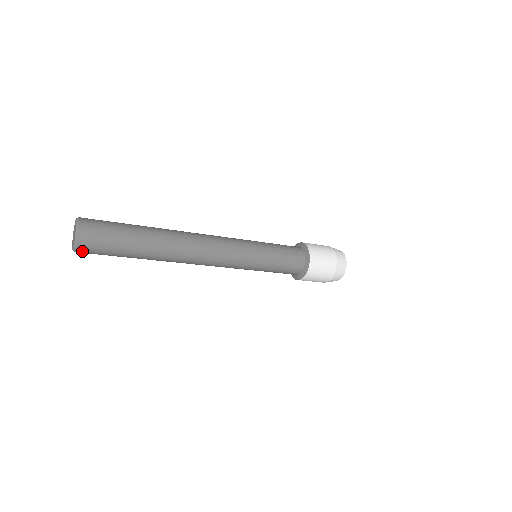
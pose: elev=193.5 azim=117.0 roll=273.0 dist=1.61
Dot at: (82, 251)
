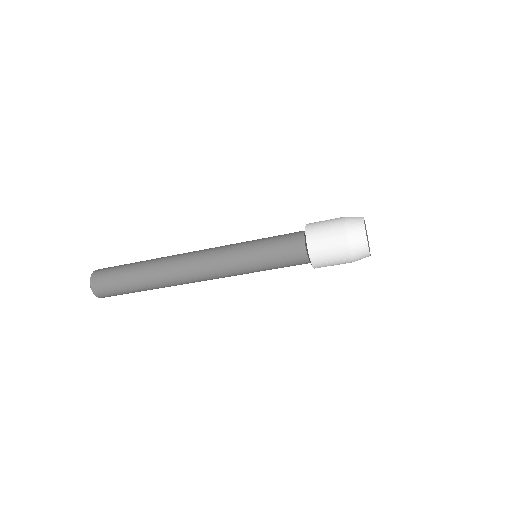
Dot at: (103, 297)
